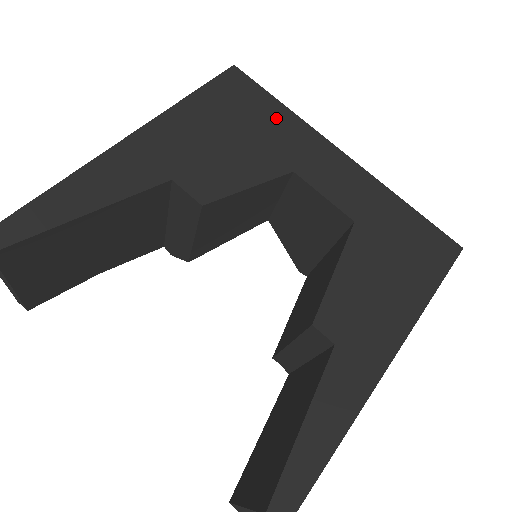
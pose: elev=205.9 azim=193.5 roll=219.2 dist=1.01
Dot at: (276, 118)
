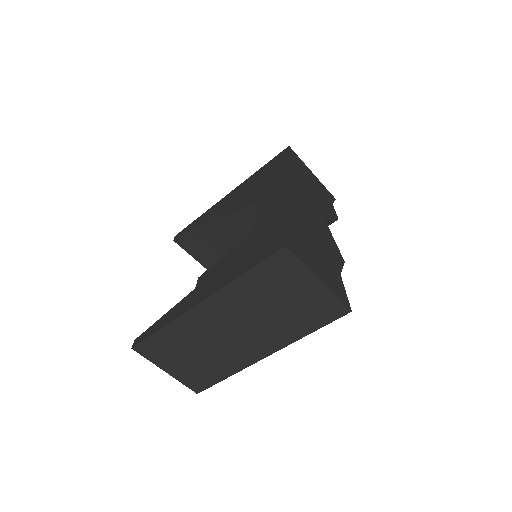
Dot at: (278, 172)
